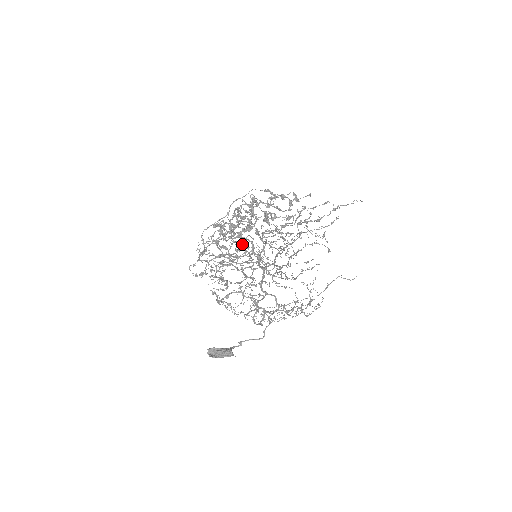
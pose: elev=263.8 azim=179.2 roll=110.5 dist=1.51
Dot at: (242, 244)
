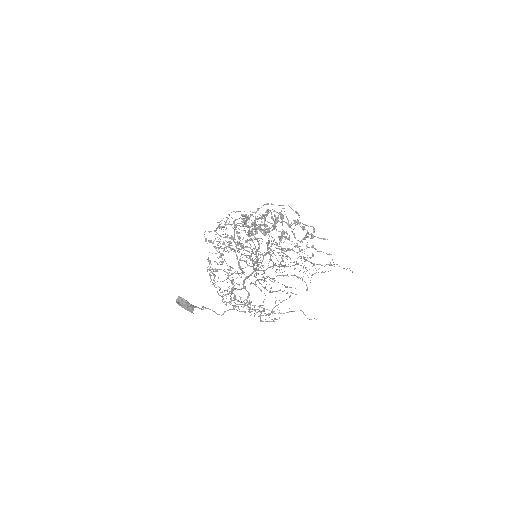
Dot at: (252, 241)
